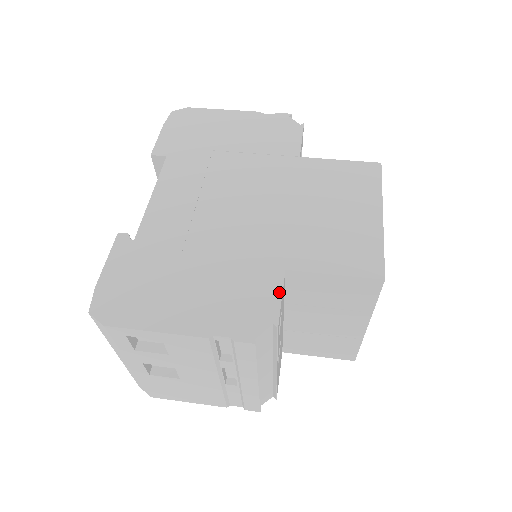
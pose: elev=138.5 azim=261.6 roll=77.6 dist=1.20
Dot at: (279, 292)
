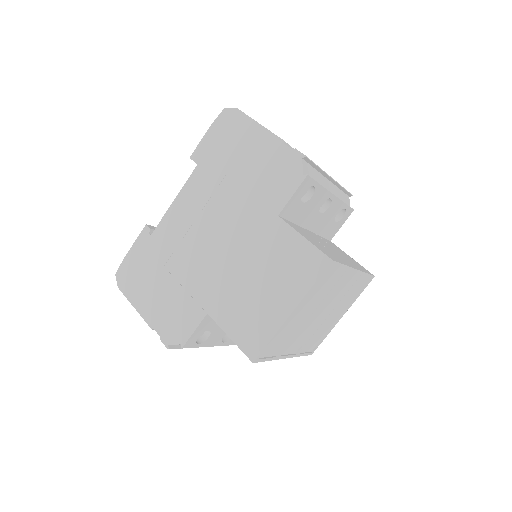
Dot at: (195, 327)
